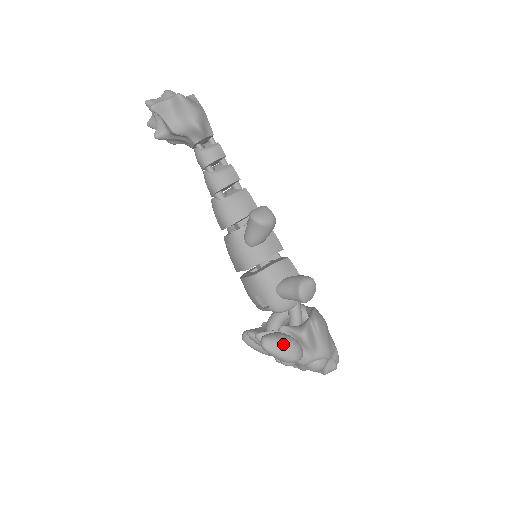
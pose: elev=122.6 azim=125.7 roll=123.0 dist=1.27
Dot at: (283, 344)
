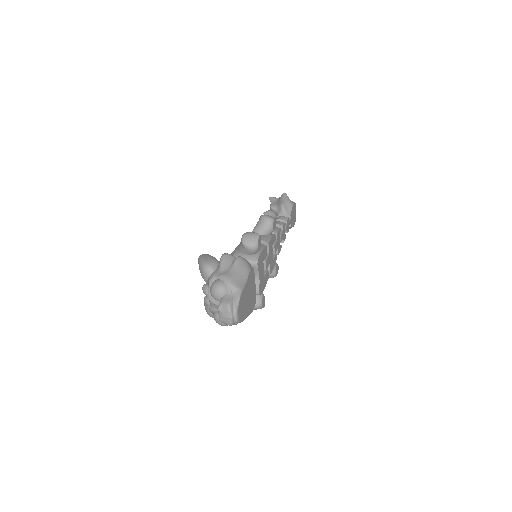
Dot at: (209, 256)
